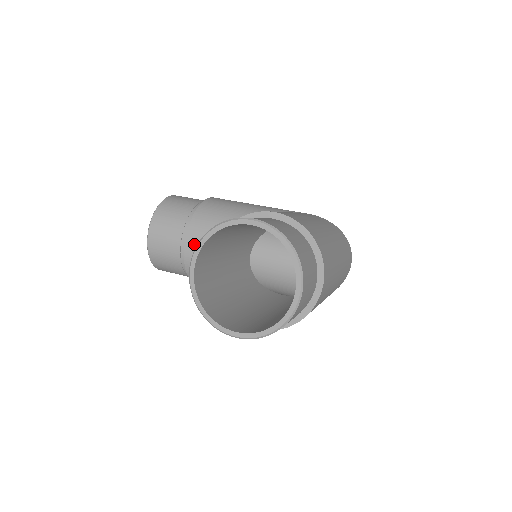
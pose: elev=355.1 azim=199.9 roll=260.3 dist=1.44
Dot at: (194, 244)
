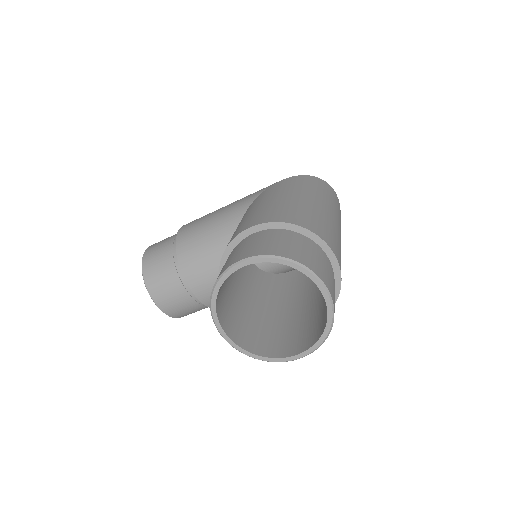
Dot at: (198, 284)
